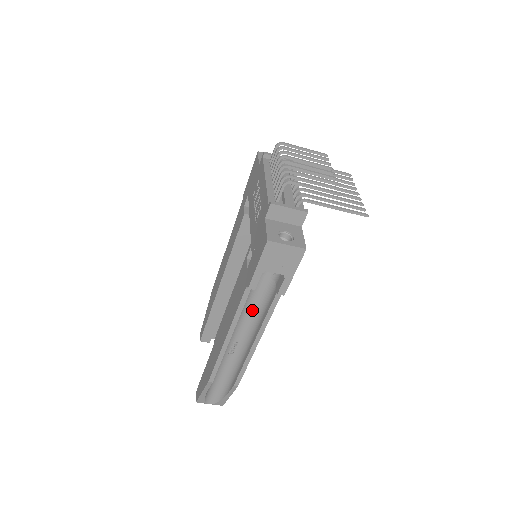
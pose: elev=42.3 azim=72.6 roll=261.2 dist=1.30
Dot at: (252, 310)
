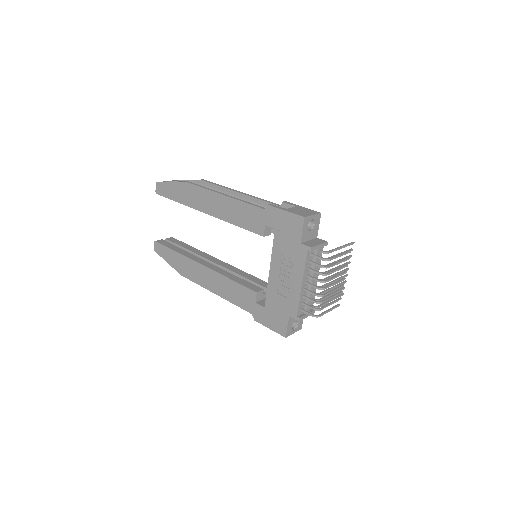
Dot at: occluded
